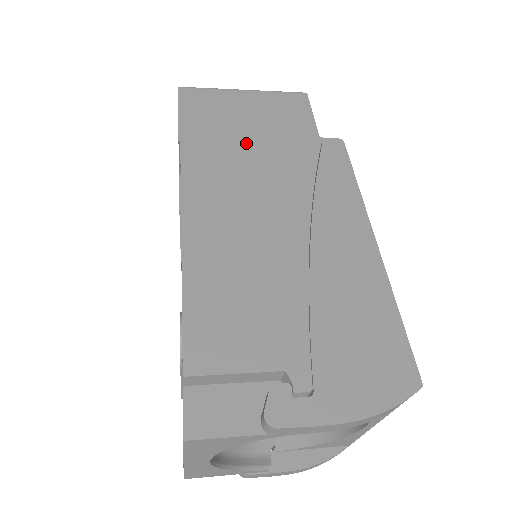
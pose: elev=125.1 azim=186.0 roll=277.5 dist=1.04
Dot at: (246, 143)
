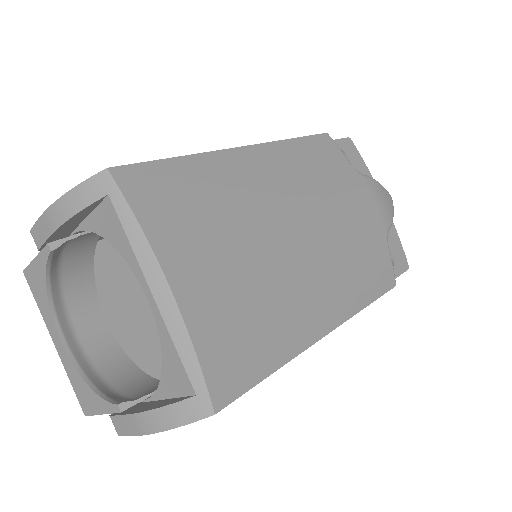
Dot at: occluded
